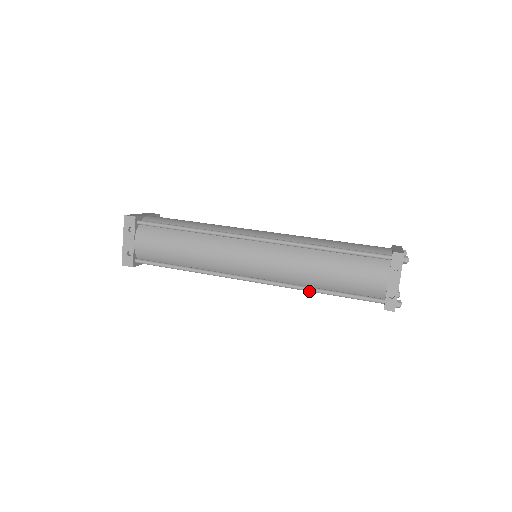
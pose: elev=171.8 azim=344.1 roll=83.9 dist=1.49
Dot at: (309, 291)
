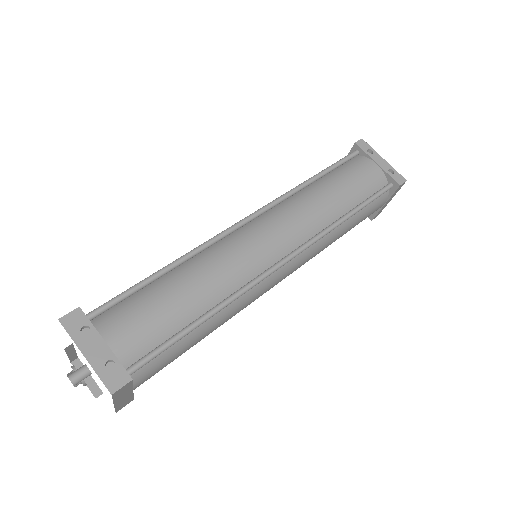
Dot at: (340, 224)
